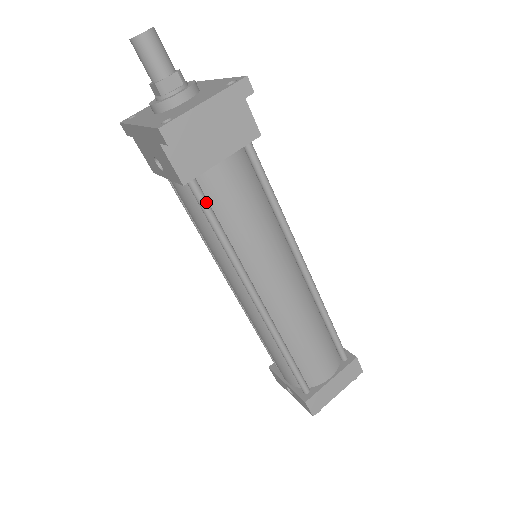
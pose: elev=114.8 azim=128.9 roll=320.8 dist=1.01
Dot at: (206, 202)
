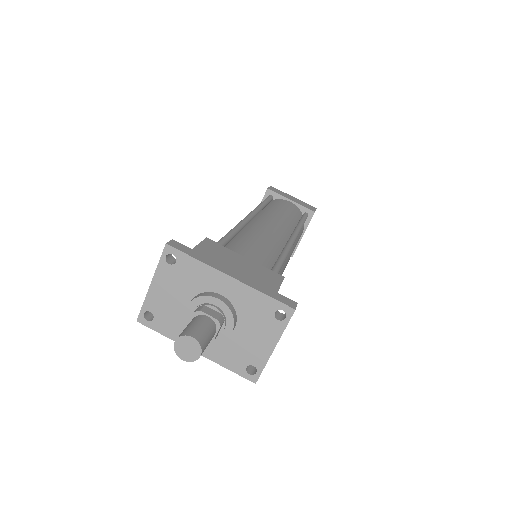
Dot at: occluded
